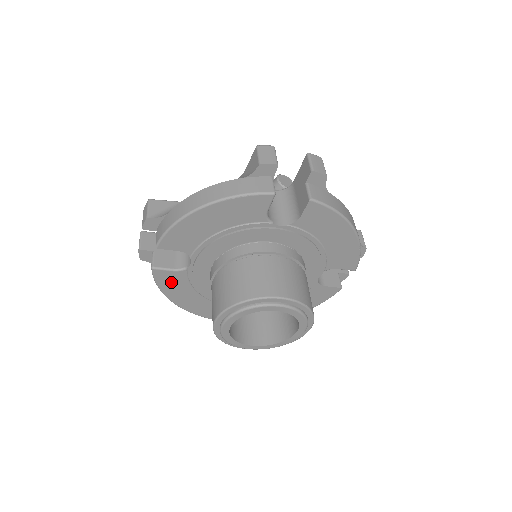
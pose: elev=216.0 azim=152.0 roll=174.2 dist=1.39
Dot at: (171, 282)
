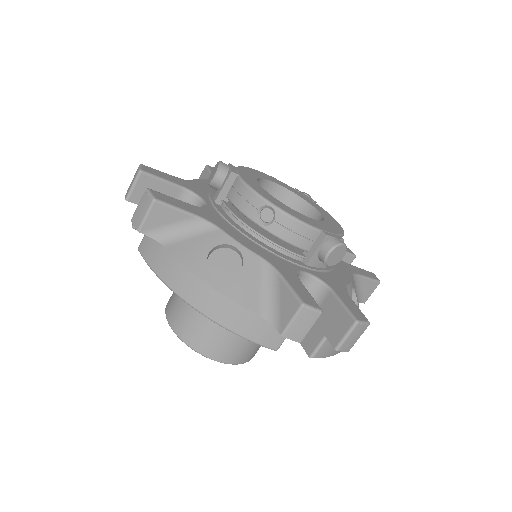
Dot at: occluded
